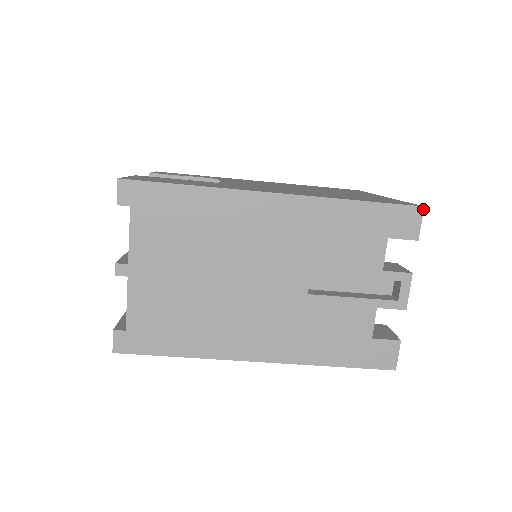
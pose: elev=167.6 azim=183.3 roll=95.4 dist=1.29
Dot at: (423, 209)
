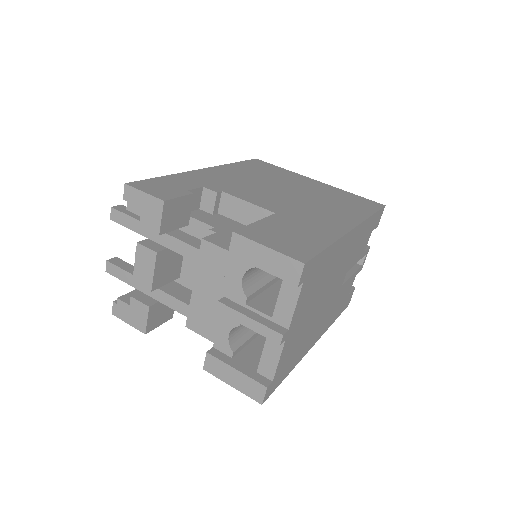
Dot at: occluded
